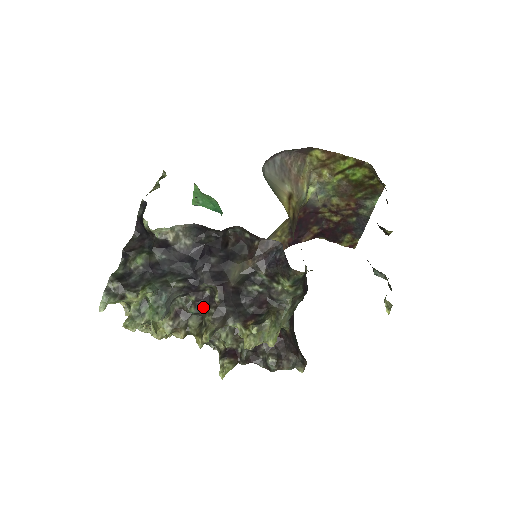
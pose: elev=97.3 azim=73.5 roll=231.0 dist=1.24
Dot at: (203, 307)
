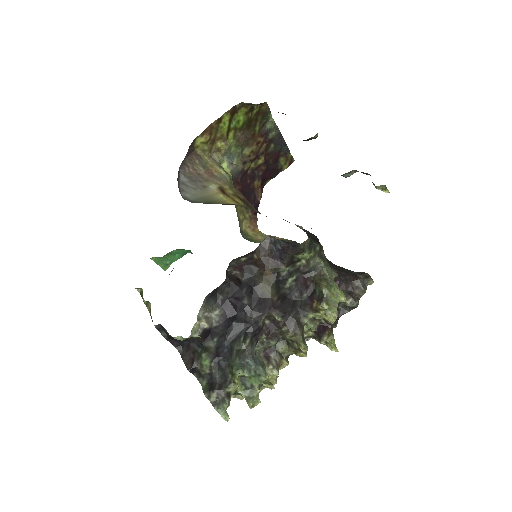
Dot at: (276, 333)
